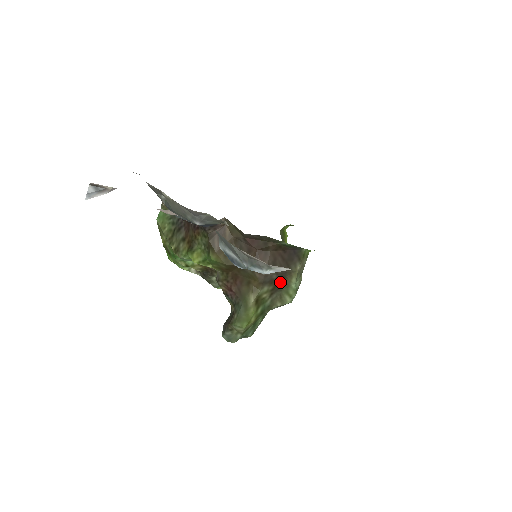
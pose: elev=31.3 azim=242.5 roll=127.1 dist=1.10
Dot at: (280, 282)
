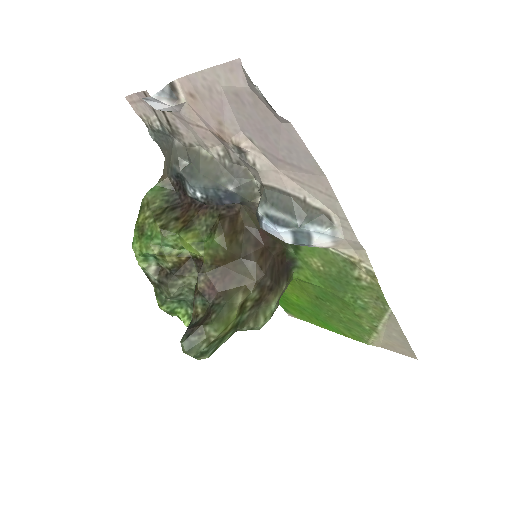
Dot at: (266, 295)
